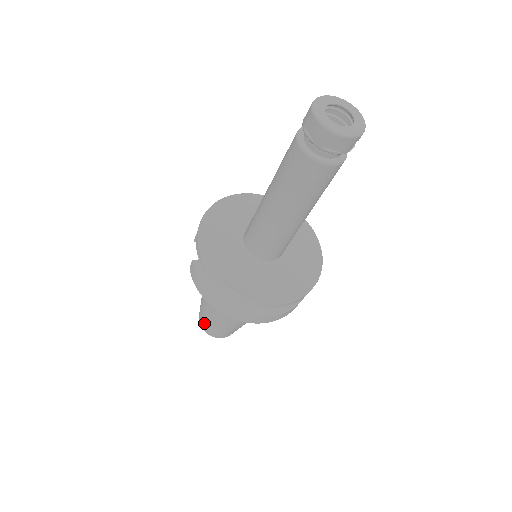
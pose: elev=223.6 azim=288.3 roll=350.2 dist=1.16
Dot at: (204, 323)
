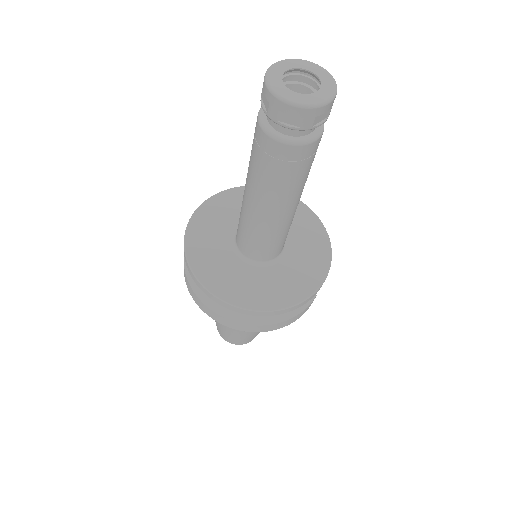
Dot at: (217, 326)
